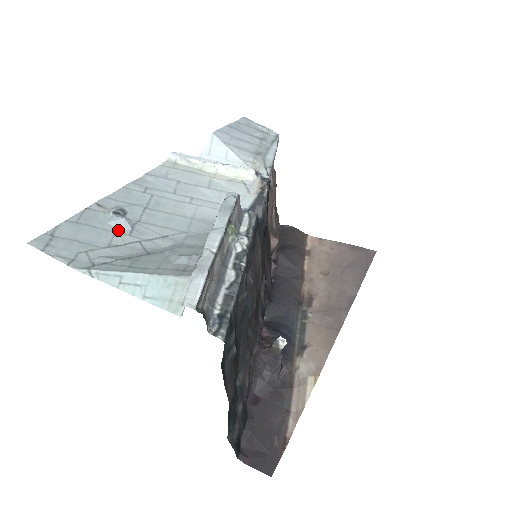
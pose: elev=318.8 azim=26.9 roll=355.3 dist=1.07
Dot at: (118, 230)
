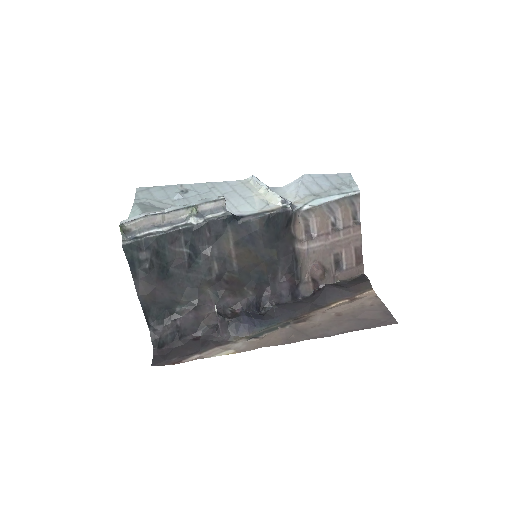
Dot at: (172, 197)
